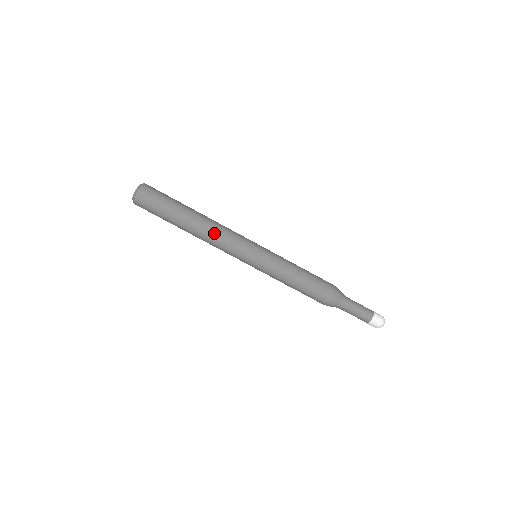
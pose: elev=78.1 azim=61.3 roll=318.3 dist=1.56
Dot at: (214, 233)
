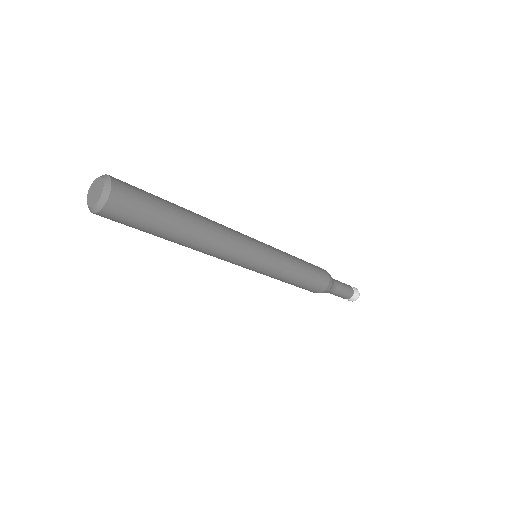
Dot at: (212, 251)
